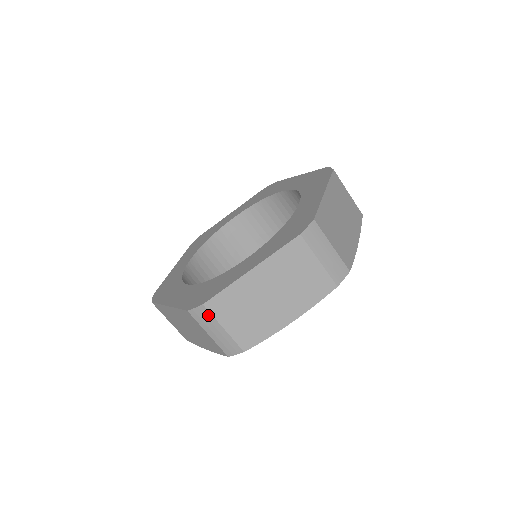
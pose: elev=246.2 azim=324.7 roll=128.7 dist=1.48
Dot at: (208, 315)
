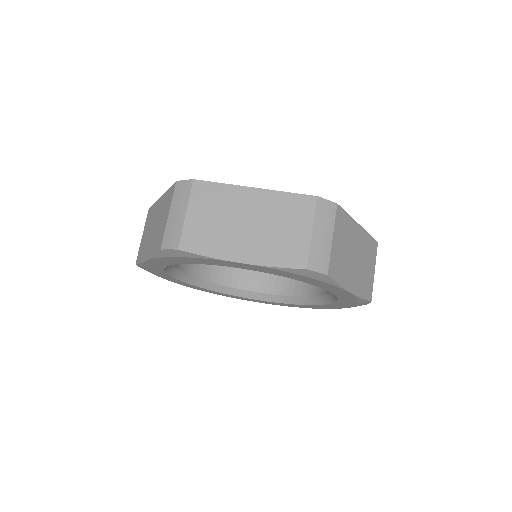
Dot at: (187, 192)
